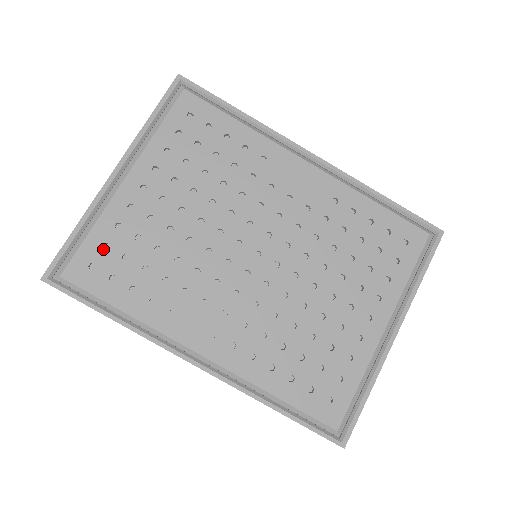
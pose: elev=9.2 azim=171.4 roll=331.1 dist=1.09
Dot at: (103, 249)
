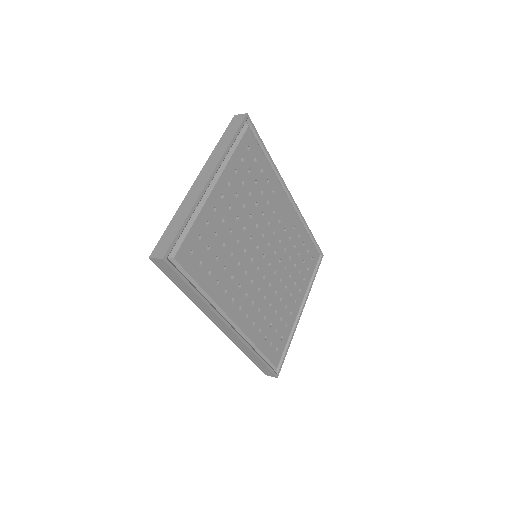
Dot at: (198, 240)
